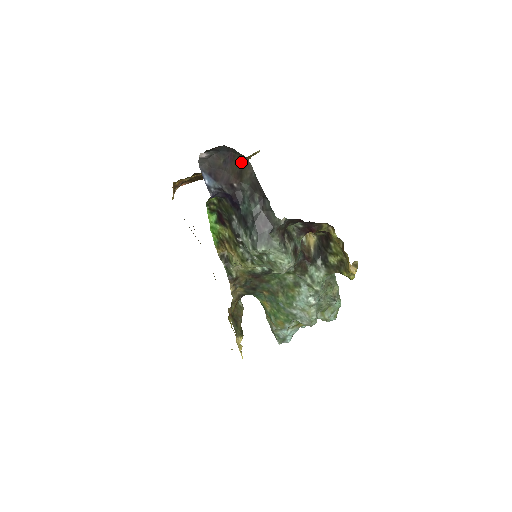
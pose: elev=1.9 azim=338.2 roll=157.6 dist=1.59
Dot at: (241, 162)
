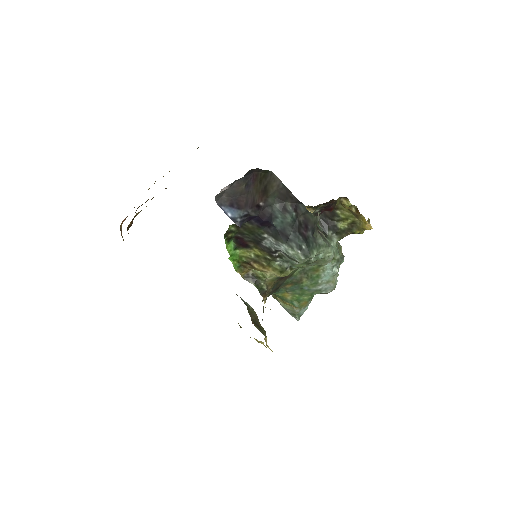
Dot at: (264, 178)
